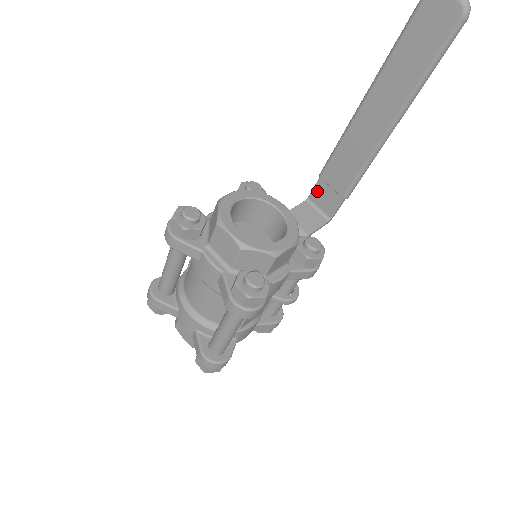
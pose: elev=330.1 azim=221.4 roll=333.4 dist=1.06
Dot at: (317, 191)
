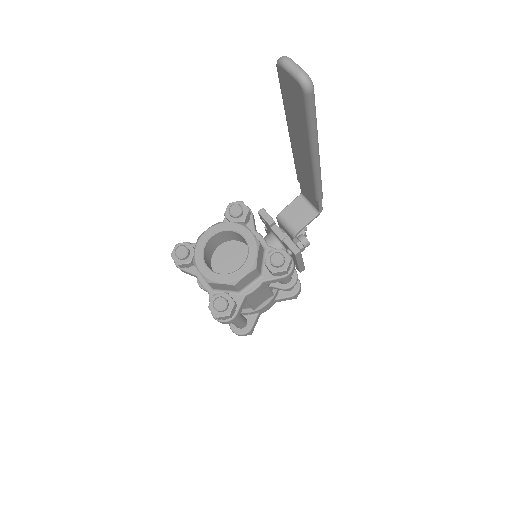
Dot at: (303, 190)
